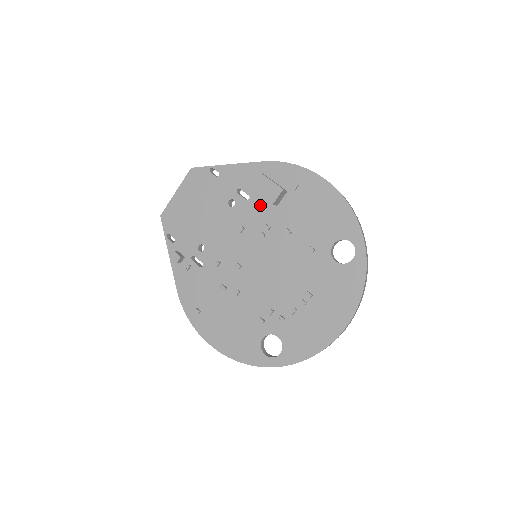
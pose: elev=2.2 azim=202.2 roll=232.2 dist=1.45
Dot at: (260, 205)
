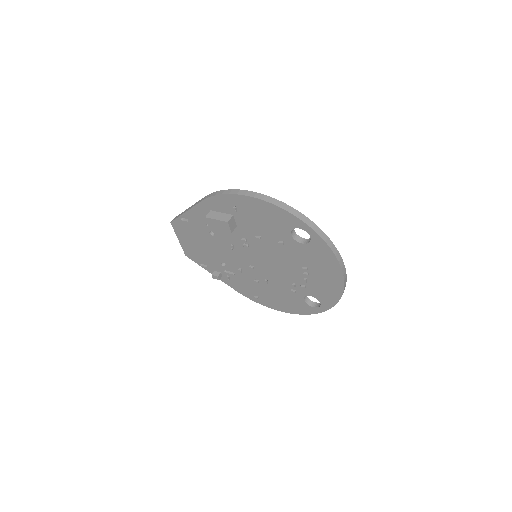
Dot at: occluded
